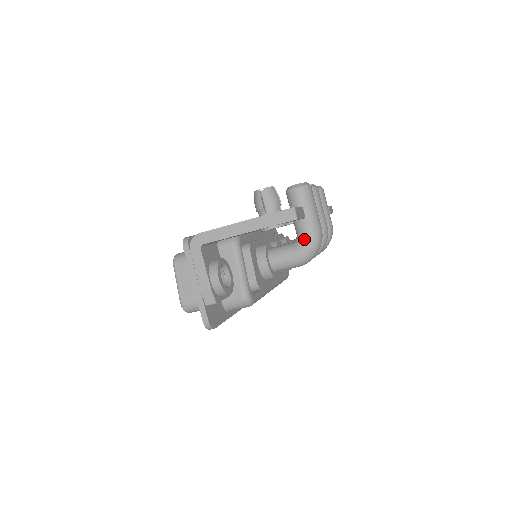
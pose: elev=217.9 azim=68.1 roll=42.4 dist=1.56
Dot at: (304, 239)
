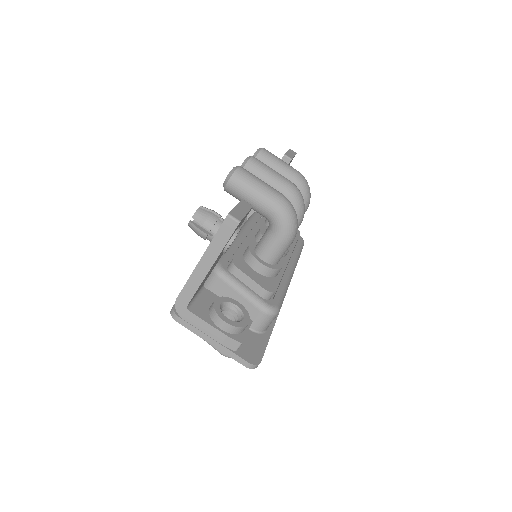
Dot at: (274, 218)
